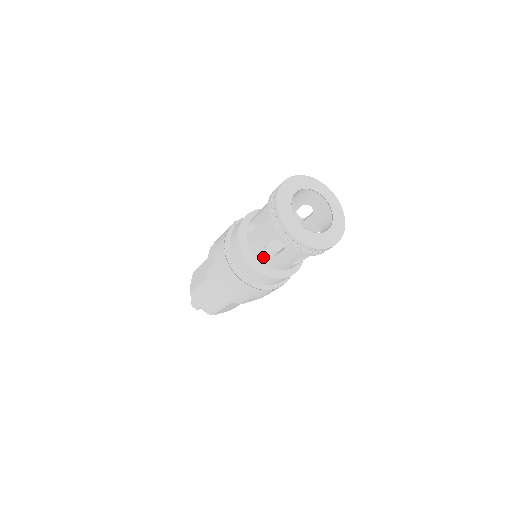
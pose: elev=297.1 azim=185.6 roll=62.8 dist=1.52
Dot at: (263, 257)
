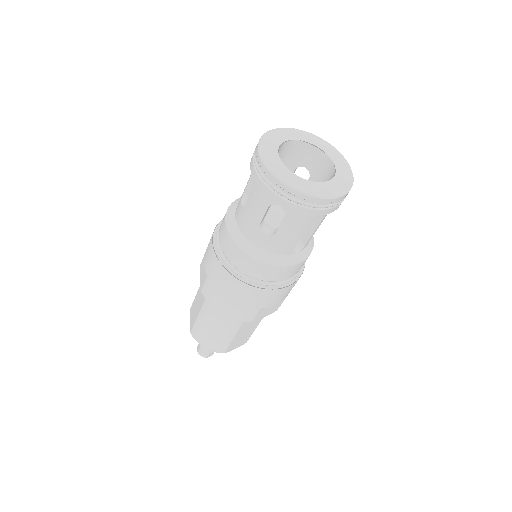
Dot at: (239, 209)
